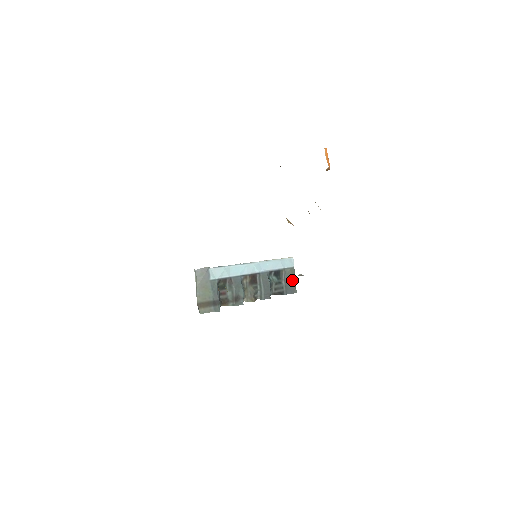
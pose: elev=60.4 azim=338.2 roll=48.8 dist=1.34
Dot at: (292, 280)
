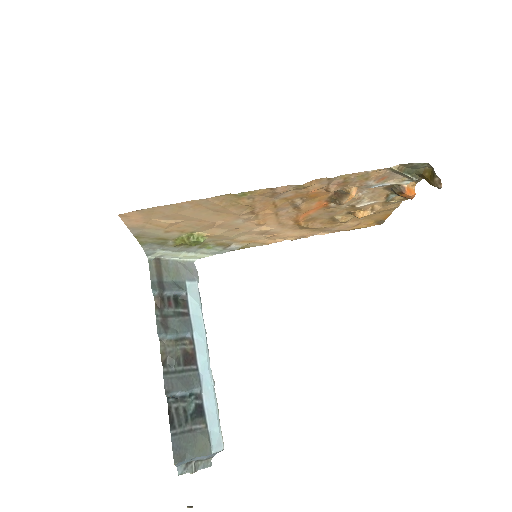
Dot at: (193, 450)
